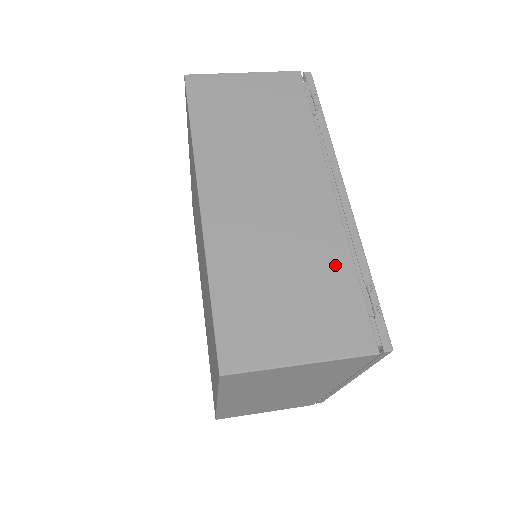
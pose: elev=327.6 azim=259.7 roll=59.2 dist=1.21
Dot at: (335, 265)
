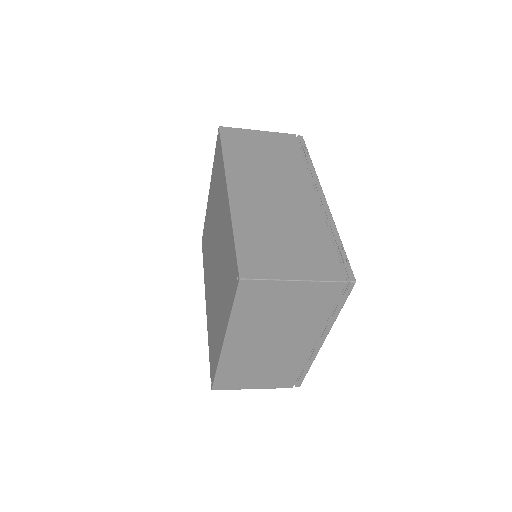
Dot at: (318, 233)
